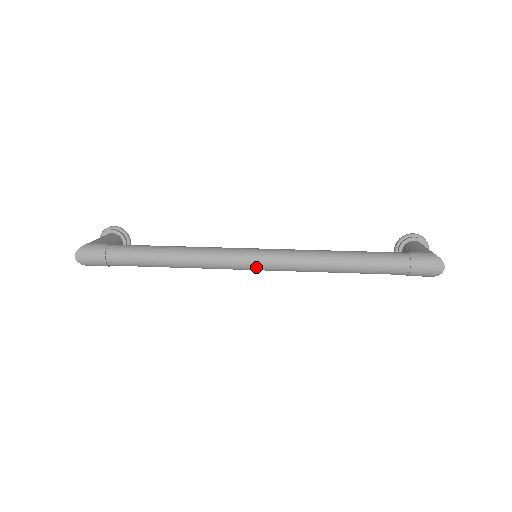
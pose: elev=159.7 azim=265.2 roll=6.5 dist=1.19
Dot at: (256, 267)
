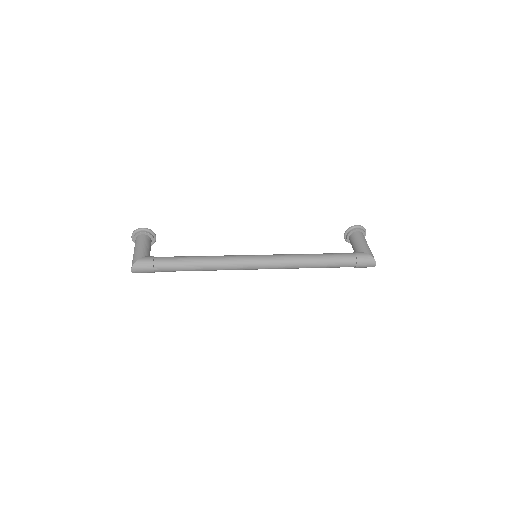
Dot at: occluded
